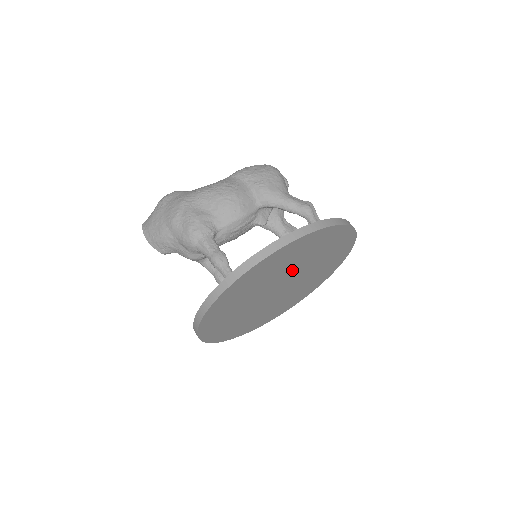
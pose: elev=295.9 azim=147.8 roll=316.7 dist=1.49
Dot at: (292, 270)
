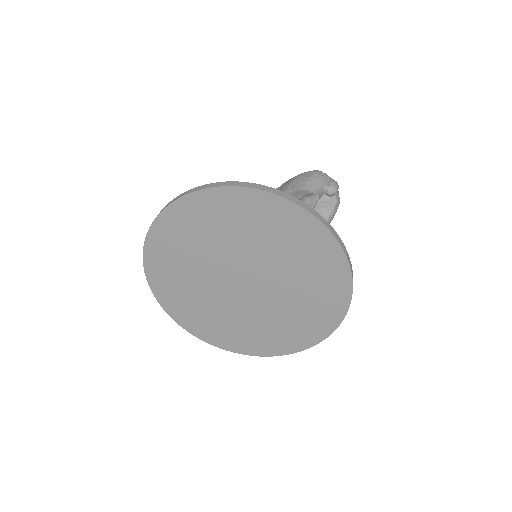
Dot at: (232, 253)
